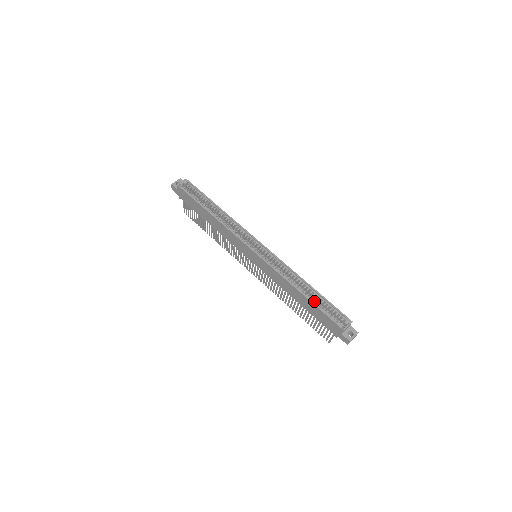
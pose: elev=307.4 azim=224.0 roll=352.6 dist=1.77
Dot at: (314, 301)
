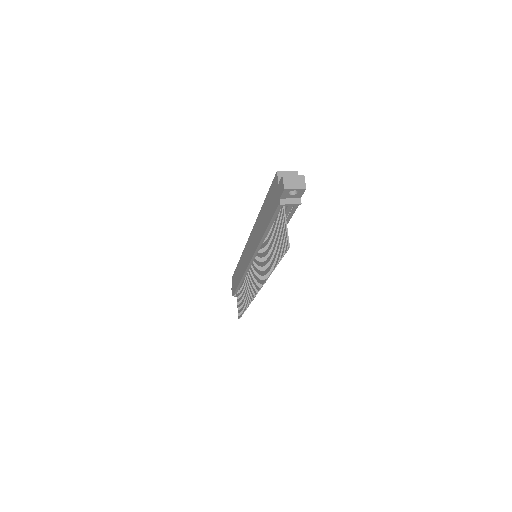
Dot at: occluded
